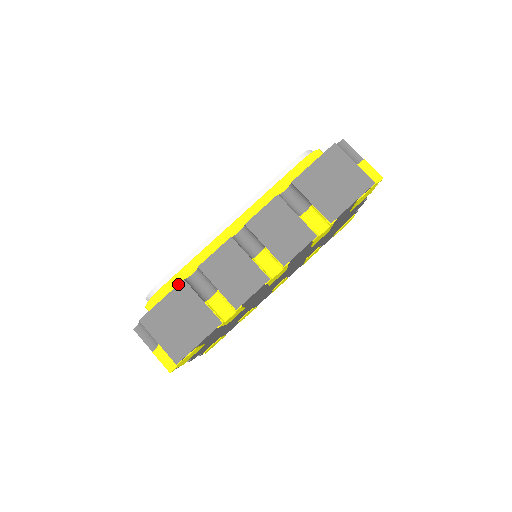
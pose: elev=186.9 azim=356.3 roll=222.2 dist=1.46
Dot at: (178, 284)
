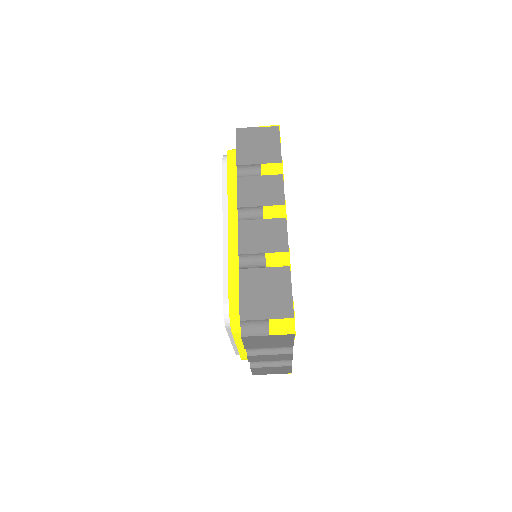
Dot at: occluded
